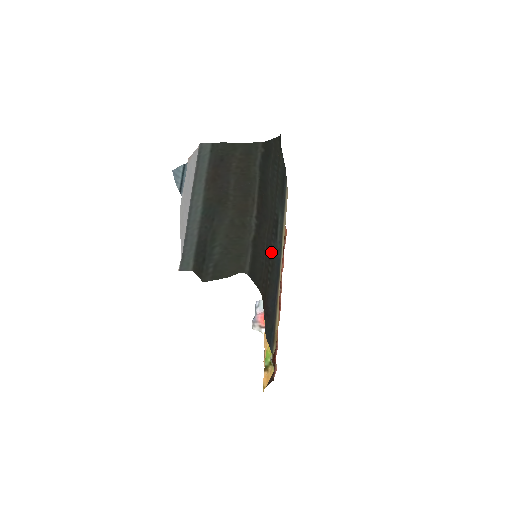
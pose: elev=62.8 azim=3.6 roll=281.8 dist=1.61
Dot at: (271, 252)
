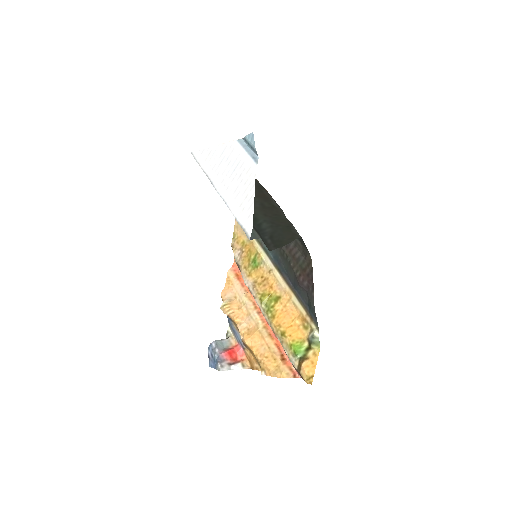
Dot at: occluded
